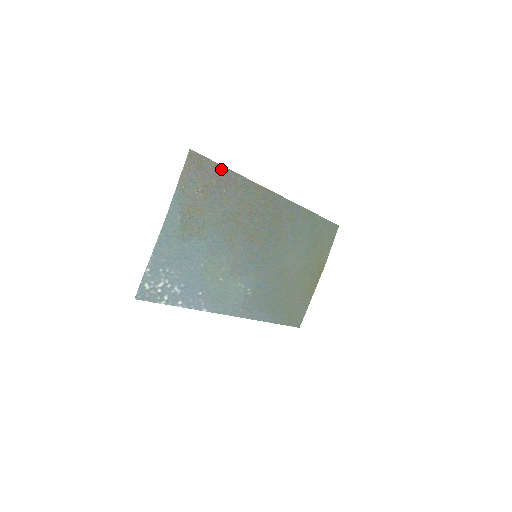
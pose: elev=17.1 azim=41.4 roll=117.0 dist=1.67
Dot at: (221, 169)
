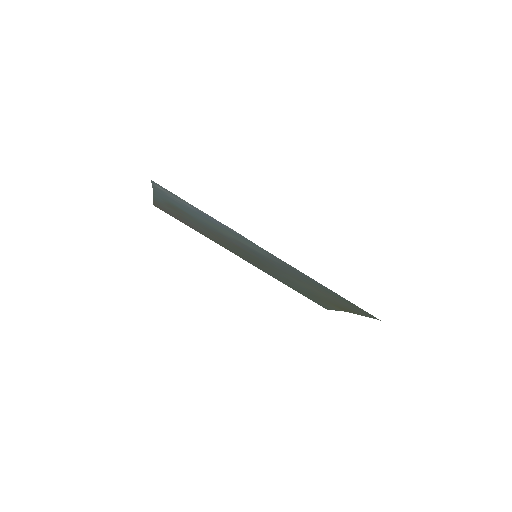
Dot at: occluded
